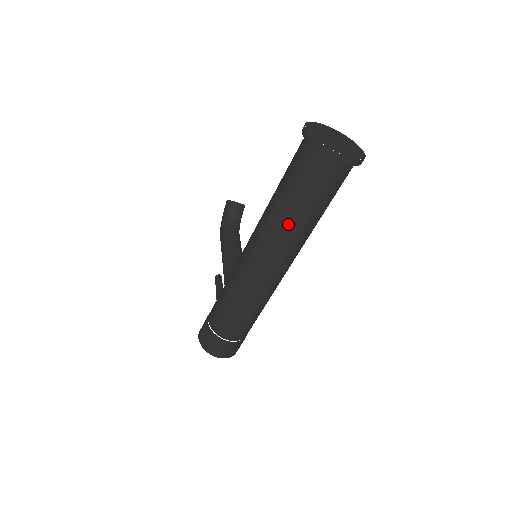
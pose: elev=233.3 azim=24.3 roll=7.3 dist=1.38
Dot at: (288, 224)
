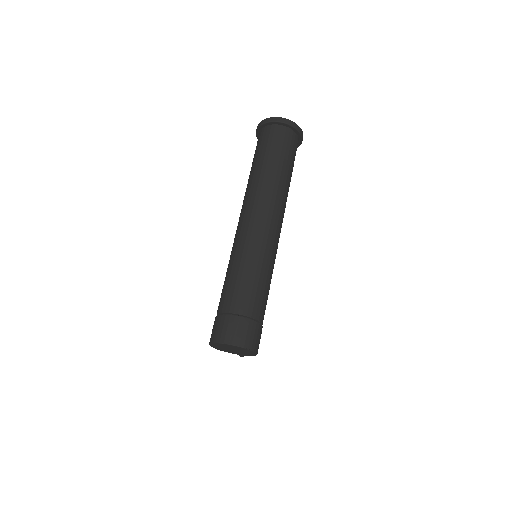
Dot at: (259, 176)
